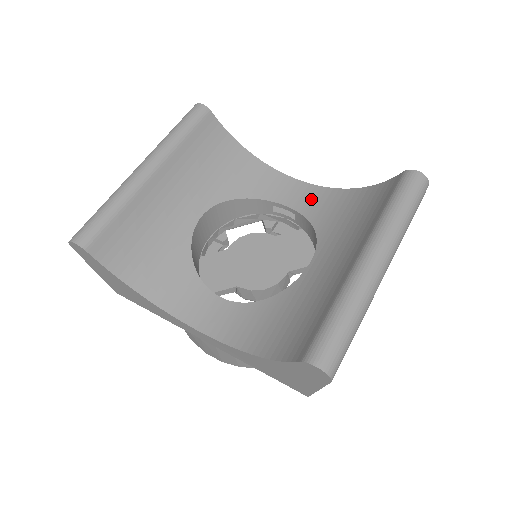
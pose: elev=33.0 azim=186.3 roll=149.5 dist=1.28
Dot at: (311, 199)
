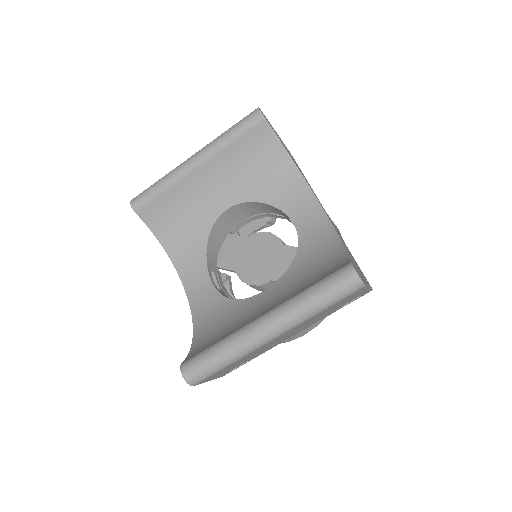
Dot at: (314, 230)
